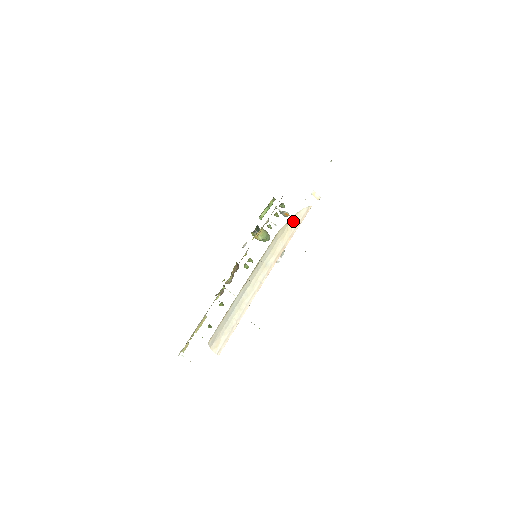
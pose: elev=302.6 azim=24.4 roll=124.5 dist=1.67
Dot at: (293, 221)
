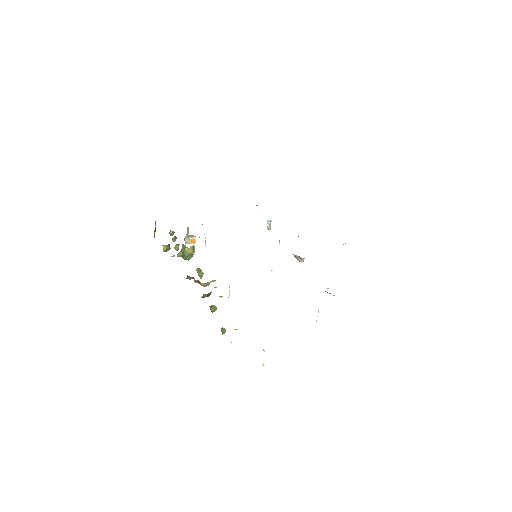
Dot at: occluded
